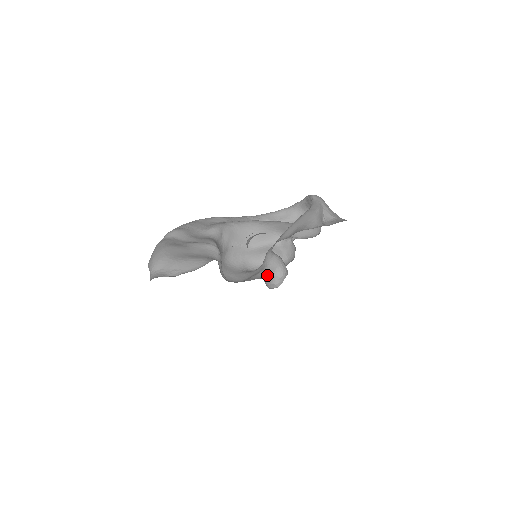
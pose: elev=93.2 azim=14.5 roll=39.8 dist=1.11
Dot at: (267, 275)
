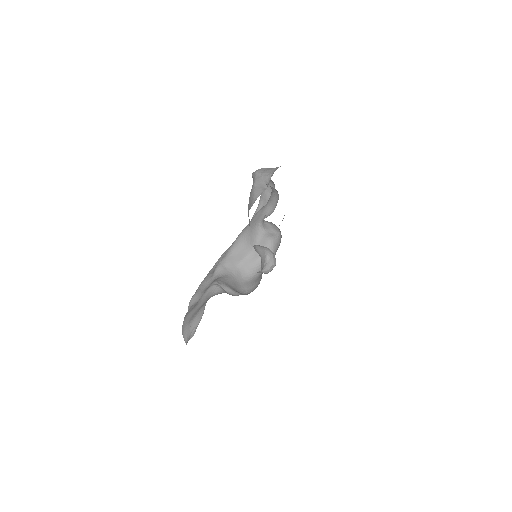
Dot at: (263, 264)
